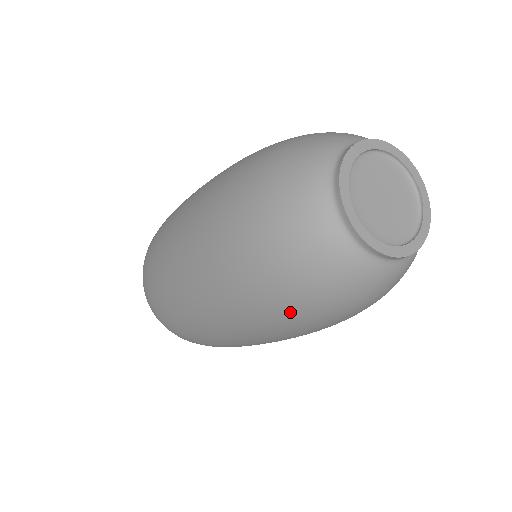
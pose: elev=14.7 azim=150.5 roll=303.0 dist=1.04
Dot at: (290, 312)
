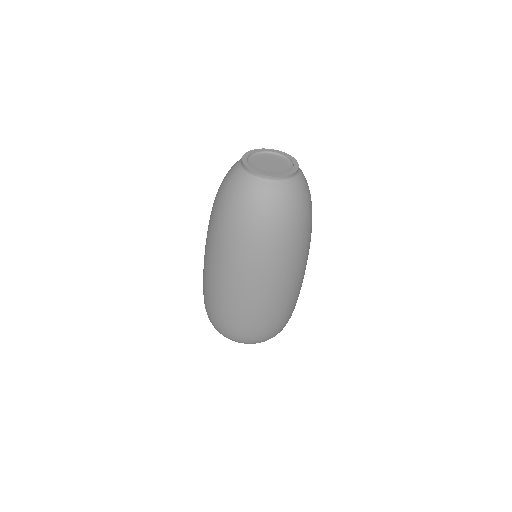
Dot at: (232, 225)
